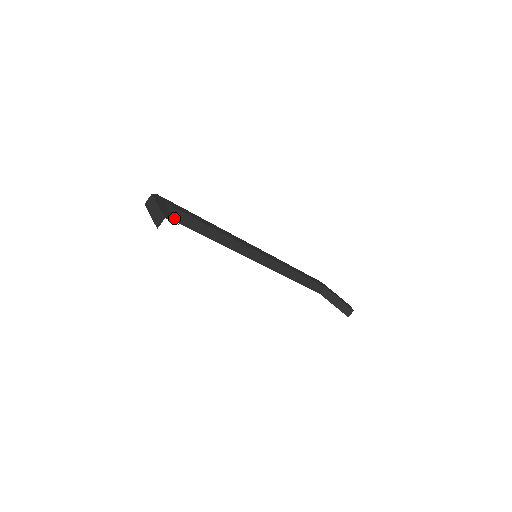
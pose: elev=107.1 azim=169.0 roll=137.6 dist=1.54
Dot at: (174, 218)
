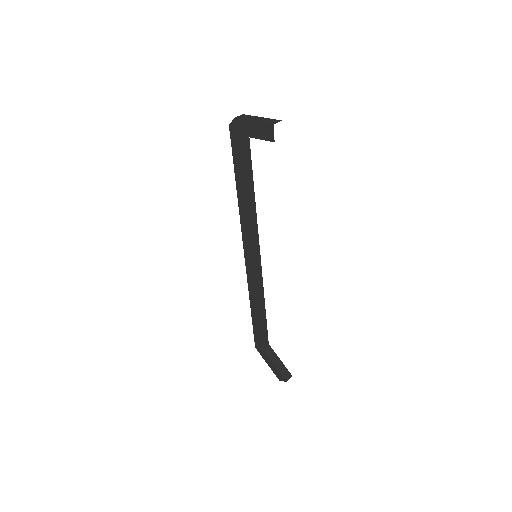
Dot at: occluded
